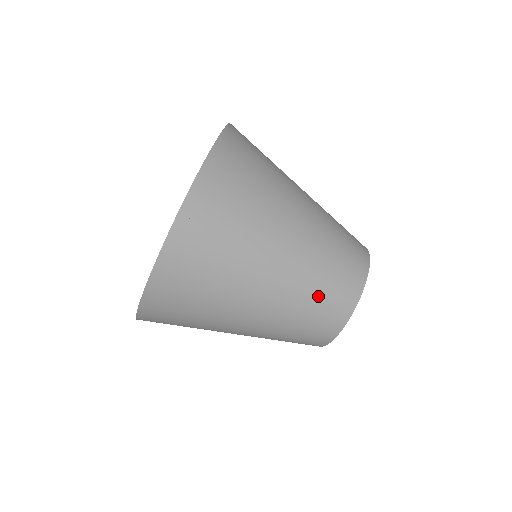
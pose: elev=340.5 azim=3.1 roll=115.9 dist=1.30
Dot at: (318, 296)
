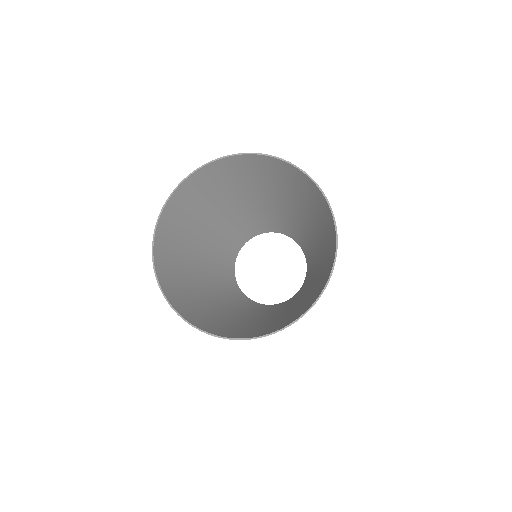
Dot at: occluded
